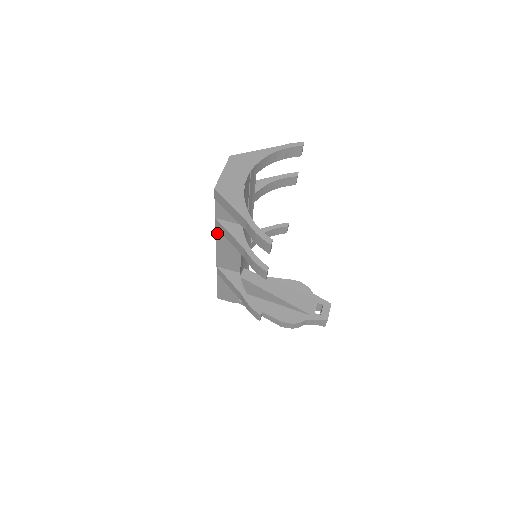
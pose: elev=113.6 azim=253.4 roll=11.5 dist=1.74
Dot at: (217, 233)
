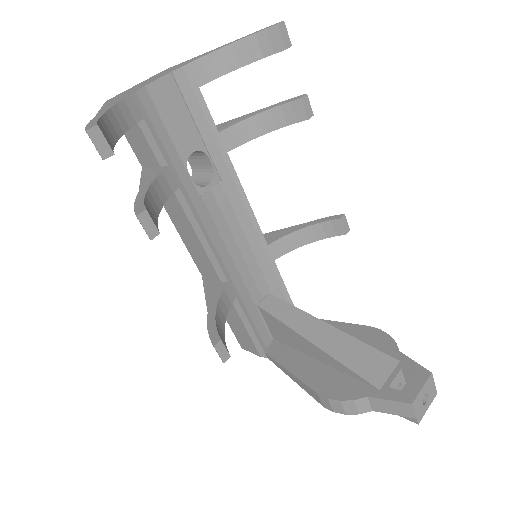
Dot at: occluded
